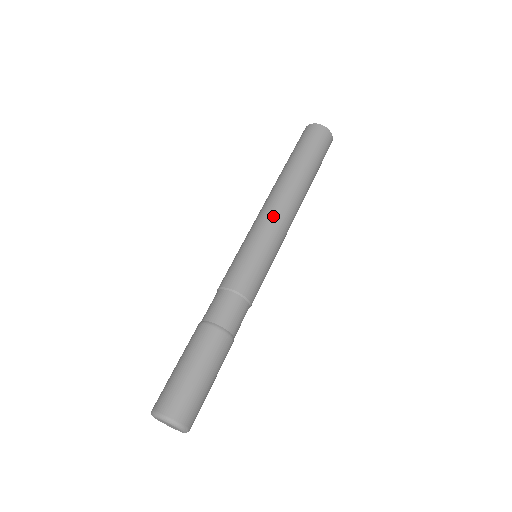
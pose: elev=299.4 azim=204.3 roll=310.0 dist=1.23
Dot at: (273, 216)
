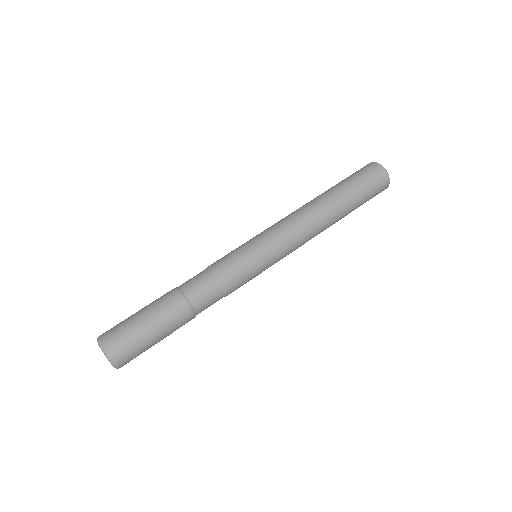
Dot at: (282, 223)
